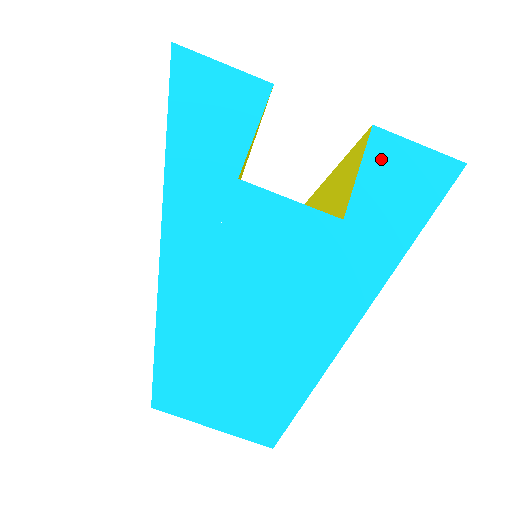
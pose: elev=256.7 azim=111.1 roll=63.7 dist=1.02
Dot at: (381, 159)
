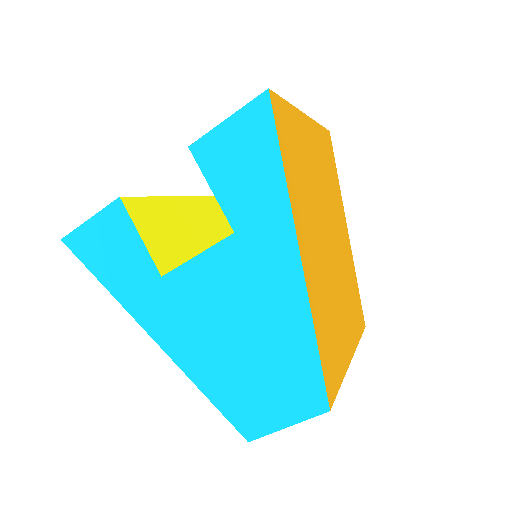
Dot at: (215, 164)
